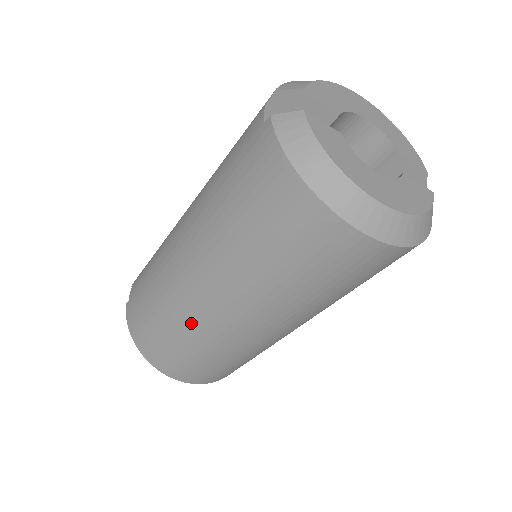
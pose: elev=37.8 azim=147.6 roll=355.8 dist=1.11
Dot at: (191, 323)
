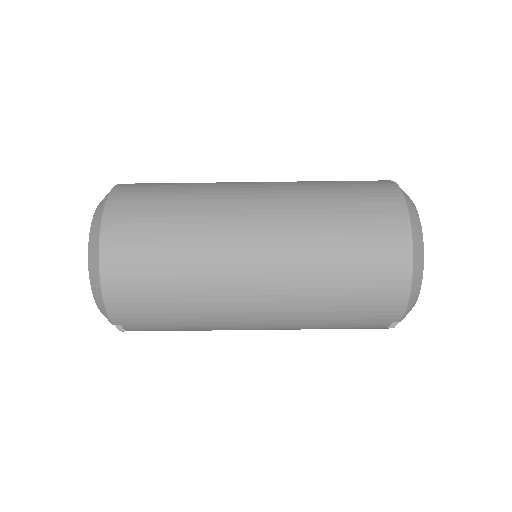
Dot at: (212, 193)
